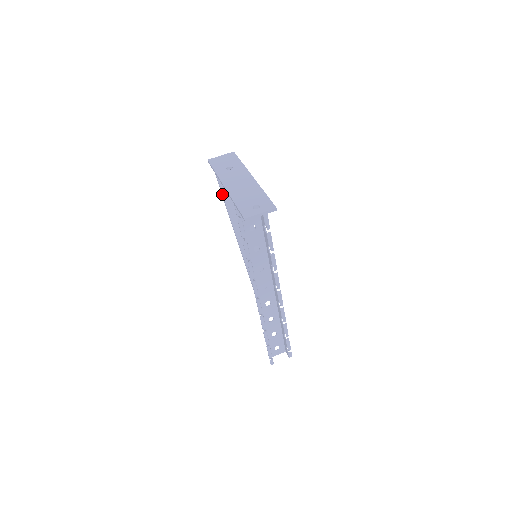
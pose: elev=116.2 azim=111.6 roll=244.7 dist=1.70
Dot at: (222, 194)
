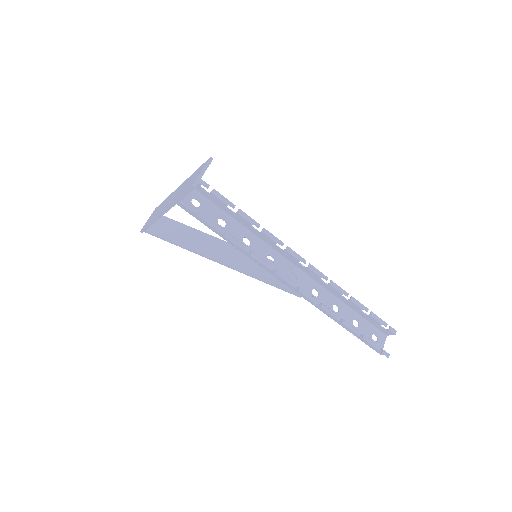
Dot at: (178, 245)
